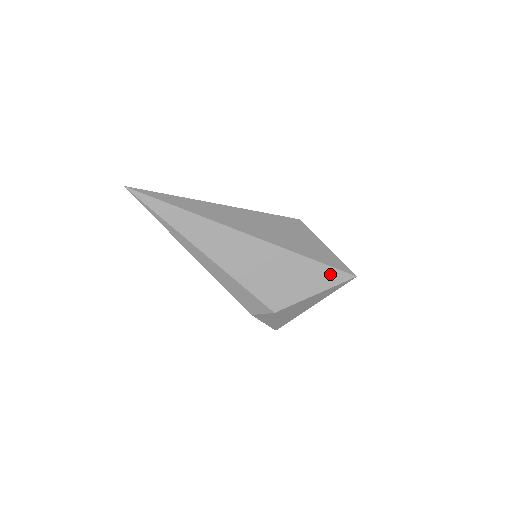
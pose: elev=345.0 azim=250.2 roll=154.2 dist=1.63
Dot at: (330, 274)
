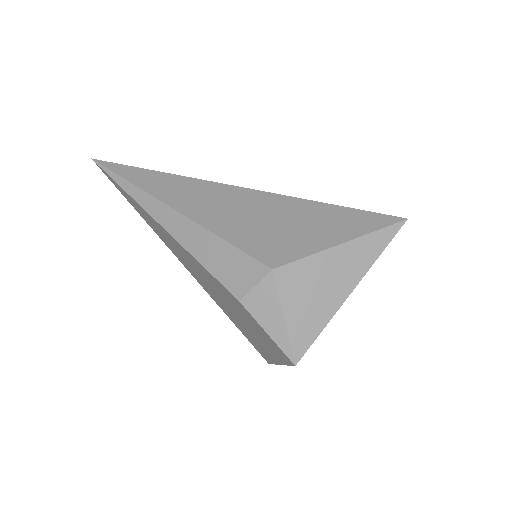
Dot at: (361, 218)
